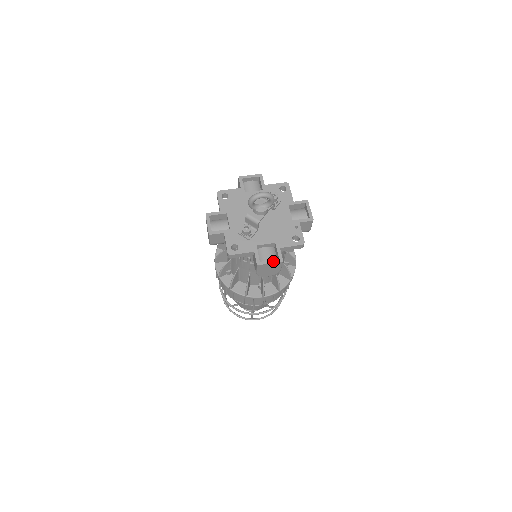
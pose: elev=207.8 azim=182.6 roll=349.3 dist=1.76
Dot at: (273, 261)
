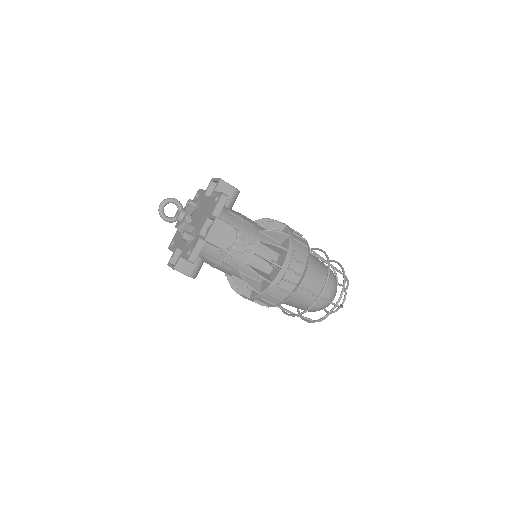
Dot at: (211, 225)
